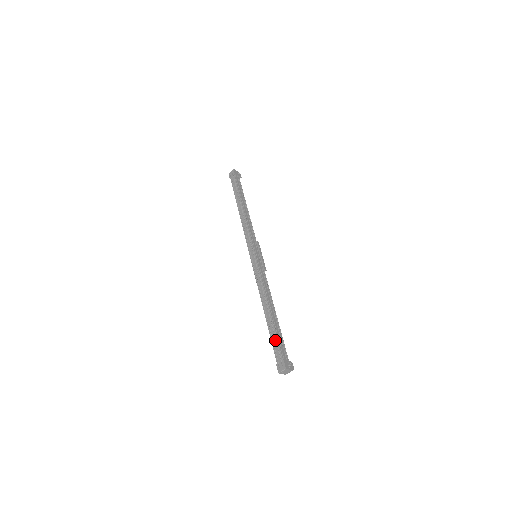
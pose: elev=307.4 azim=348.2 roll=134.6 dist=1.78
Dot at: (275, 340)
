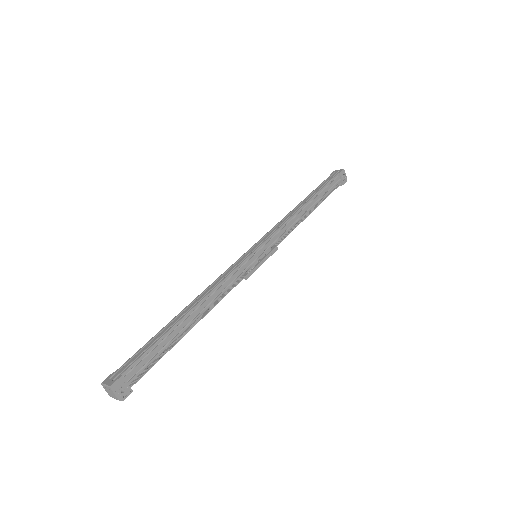
Dot at: (148, 346)
